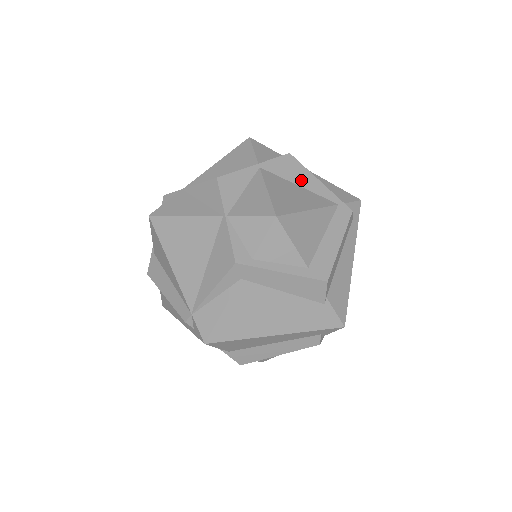
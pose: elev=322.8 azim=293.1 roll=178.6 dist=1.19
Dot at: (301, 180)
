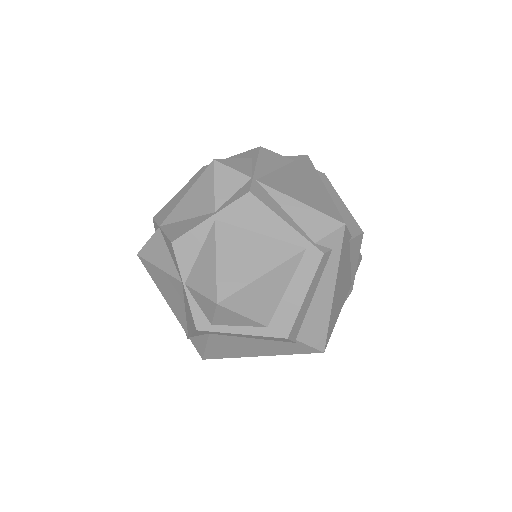
Dot at: (262, 225)
